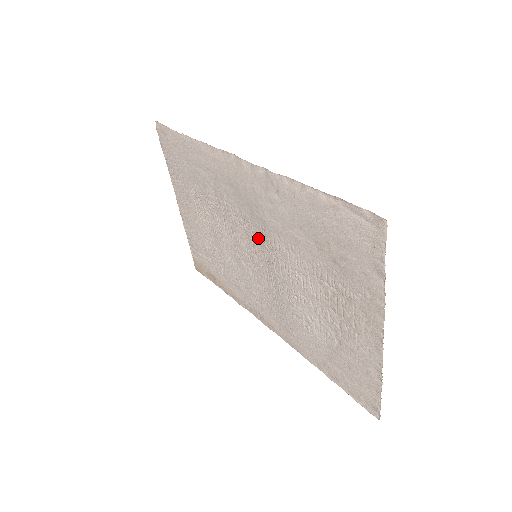
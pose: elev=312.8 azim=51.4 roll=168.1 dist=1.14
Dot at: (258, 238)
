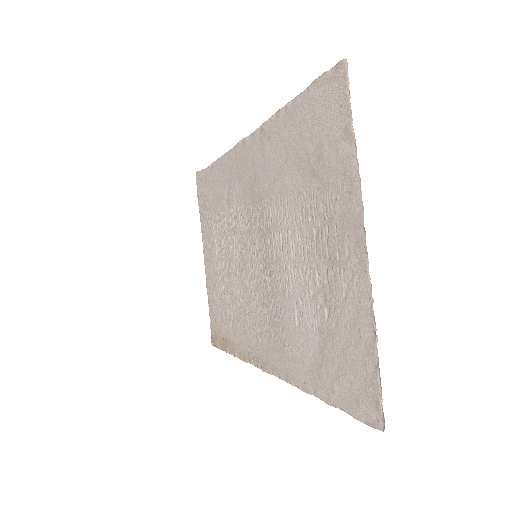
Dot at: (257, 226)
